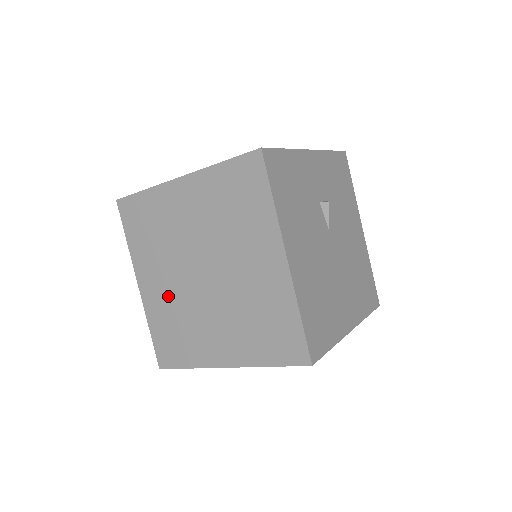
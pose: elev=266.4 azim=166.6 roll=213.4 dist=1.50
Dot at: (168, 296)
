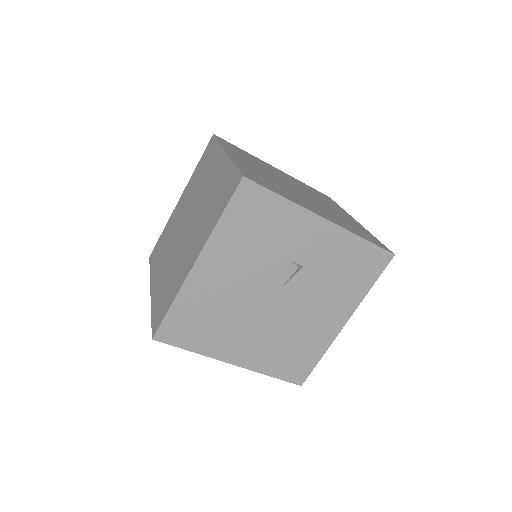
Dot at: (176, 220)
